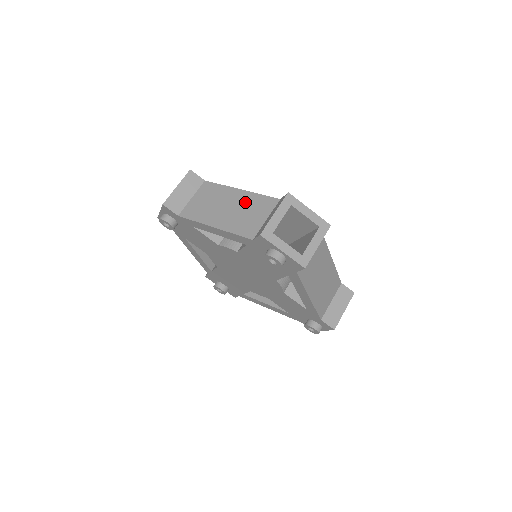
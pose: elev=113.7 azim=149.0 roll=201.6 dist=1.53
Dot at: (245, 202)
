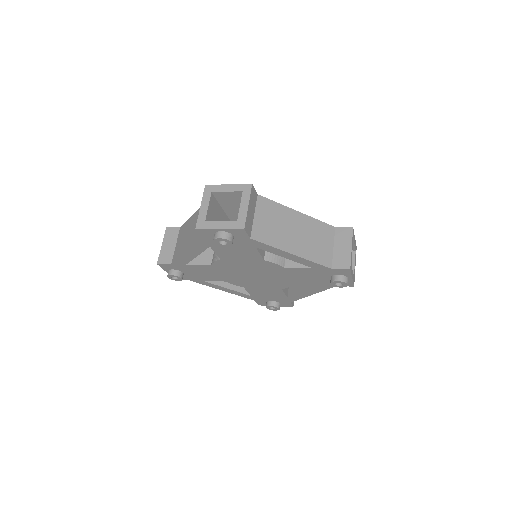
Dot at: (197, 218)
